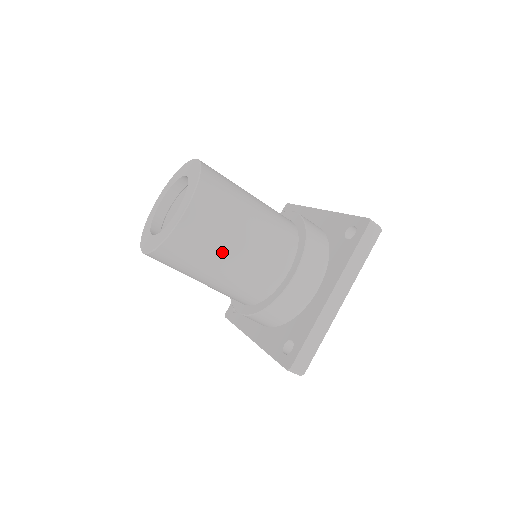
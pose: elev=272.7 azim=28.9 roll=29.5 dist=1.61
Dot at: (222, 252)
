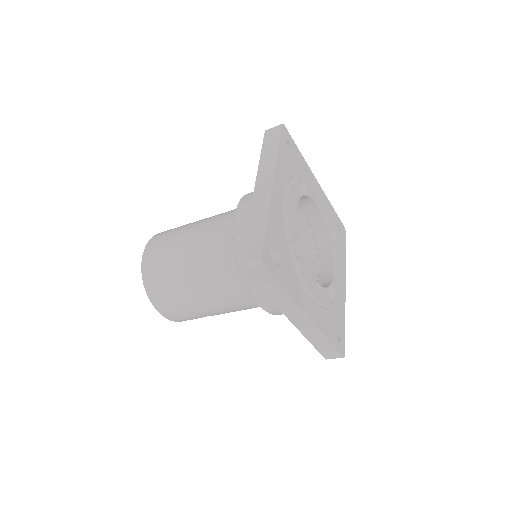
Dot at: (178, 252)
